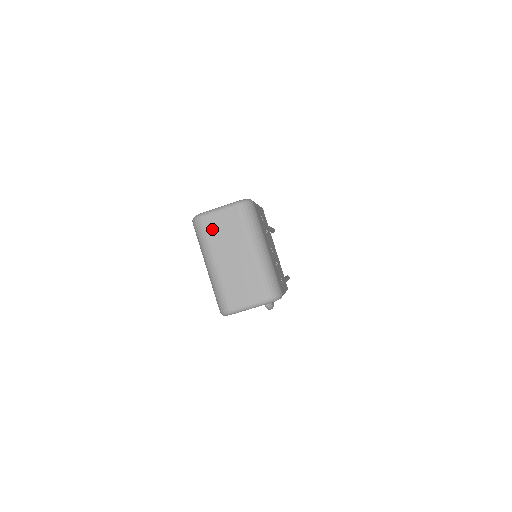
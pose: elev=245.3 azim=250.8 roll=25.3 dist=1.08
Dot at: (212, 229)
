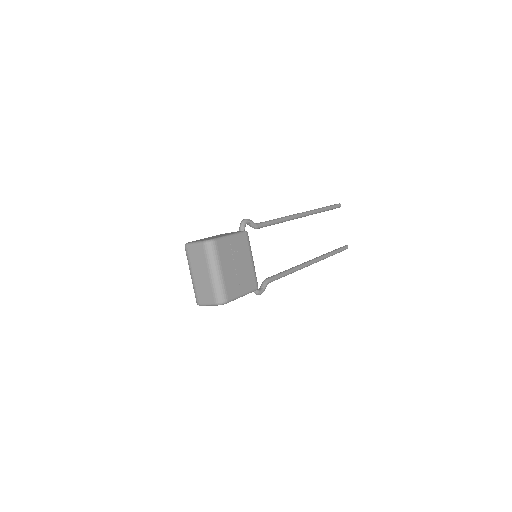
Dot at: (191, 255)
